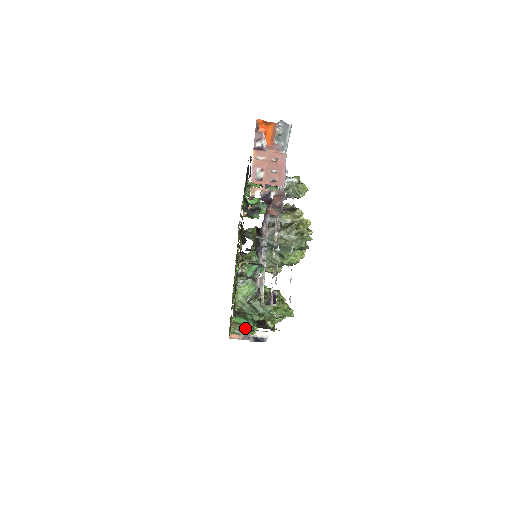
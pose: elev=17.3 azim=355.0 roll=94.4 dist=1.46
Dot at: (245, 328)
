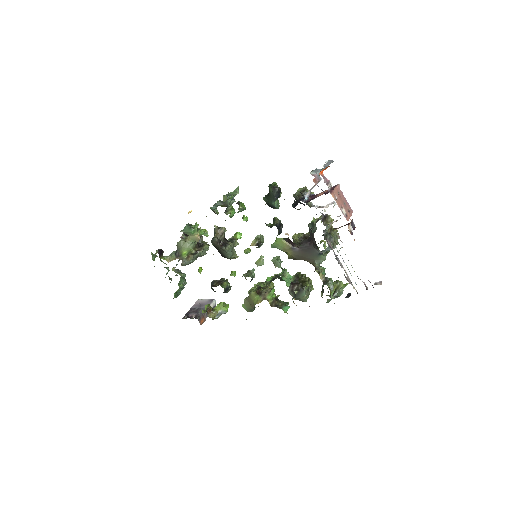
Dot at: (227, 310)
